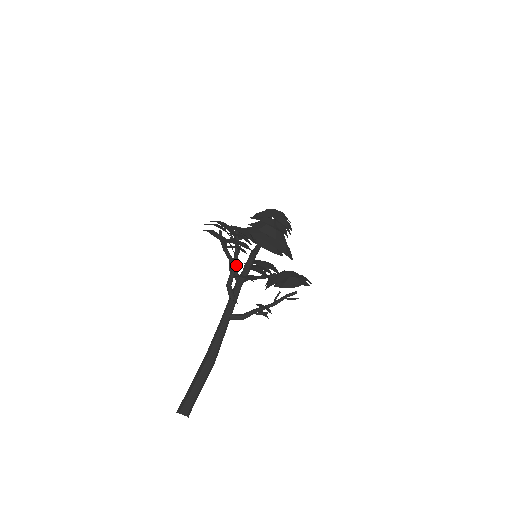
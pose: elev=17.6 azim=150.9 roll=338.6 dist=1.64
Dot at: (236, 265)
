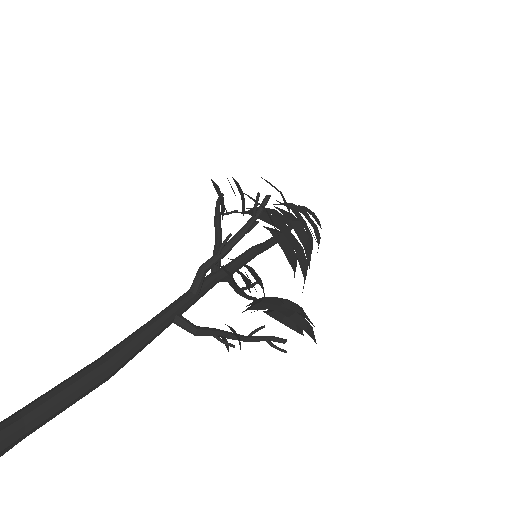
Dot at: (233, 246)
